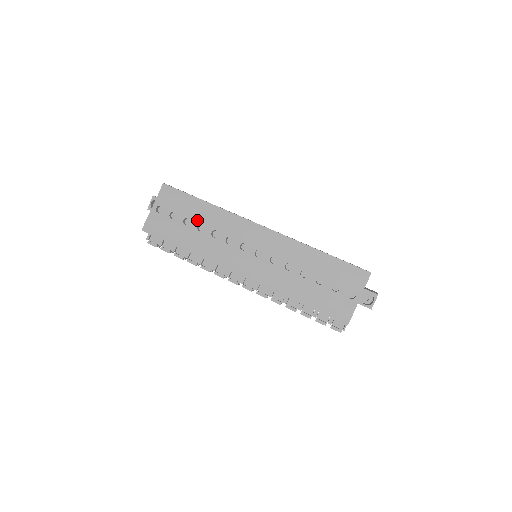
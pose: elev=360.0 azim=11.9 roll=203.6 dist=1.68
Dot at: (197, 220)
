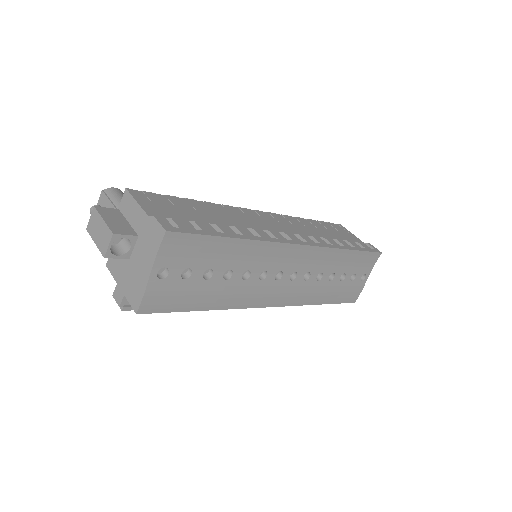
Dot at: (223, 267)
